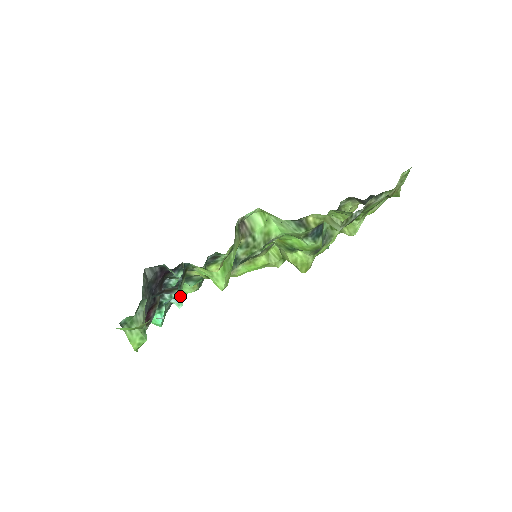
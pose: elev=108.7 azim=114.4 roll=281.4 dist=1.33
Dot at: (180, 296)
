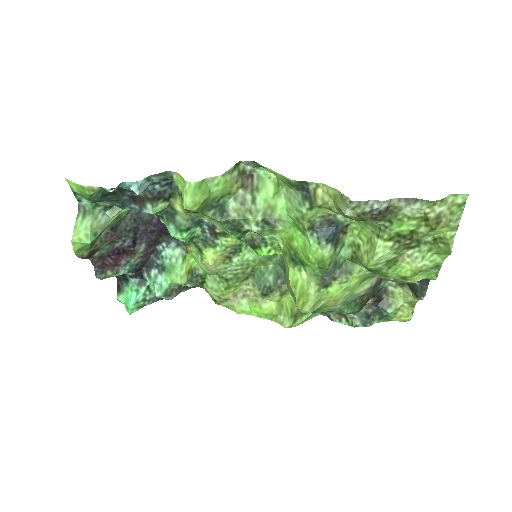
Dot at: (165, 283)
